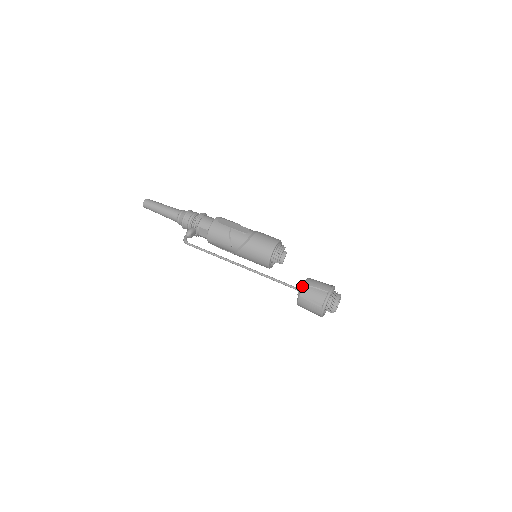
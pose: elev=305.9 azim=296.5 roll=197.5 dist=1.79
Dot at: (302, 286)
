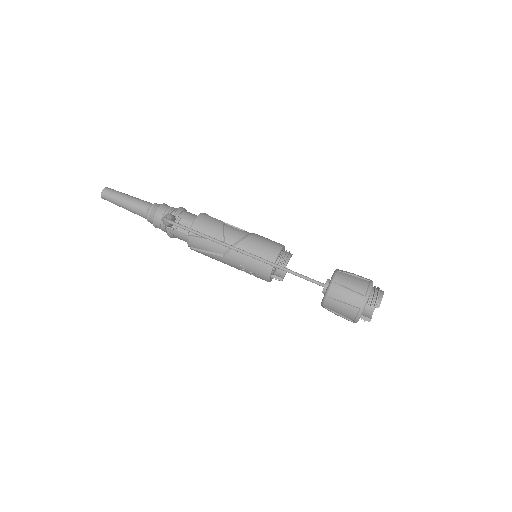
Dot at: (334, 271)
